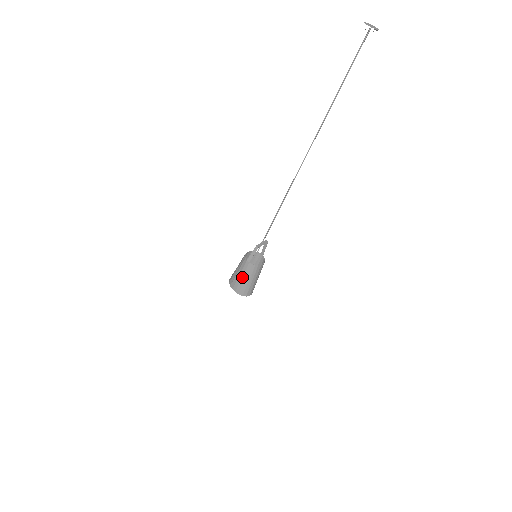
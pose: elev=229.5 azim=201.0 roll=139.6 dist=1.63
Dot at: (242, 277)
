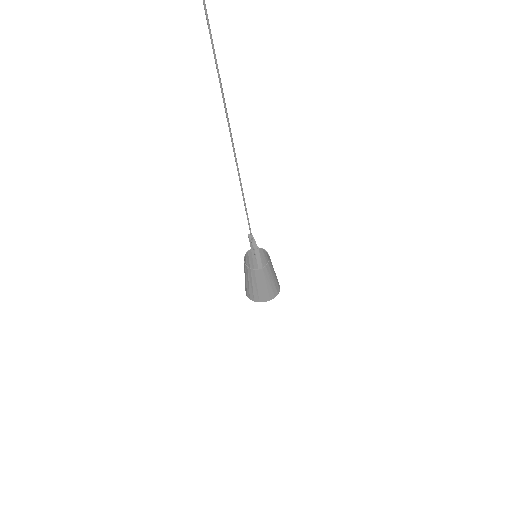
Dot at: (266, 285)
